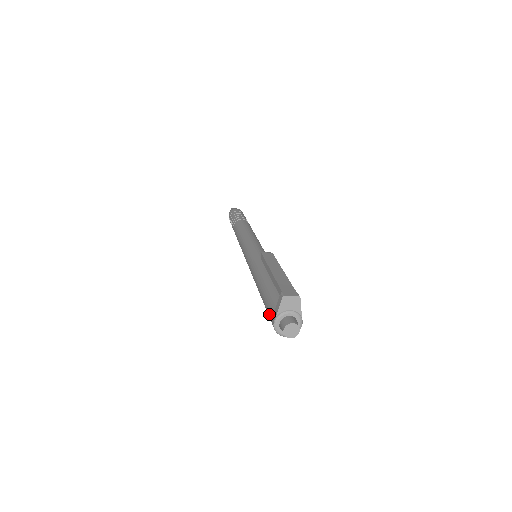
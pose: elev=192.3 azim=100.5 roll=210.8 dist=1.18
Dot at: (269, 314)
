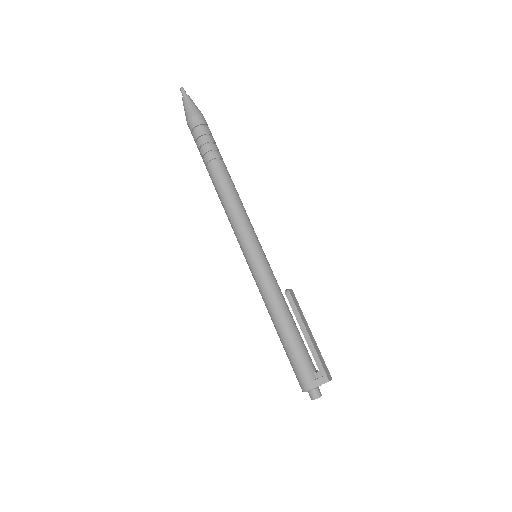
Dot at: (302, 375)
